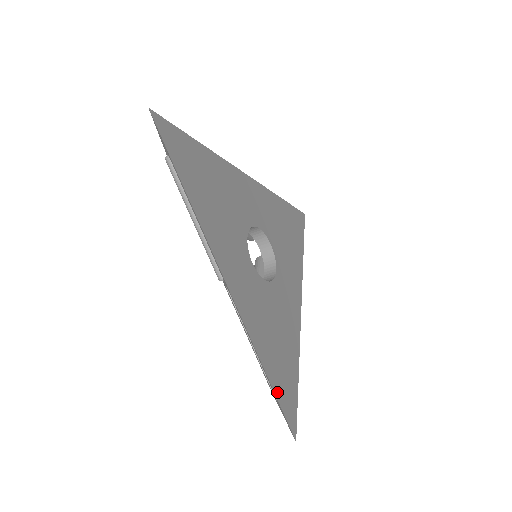
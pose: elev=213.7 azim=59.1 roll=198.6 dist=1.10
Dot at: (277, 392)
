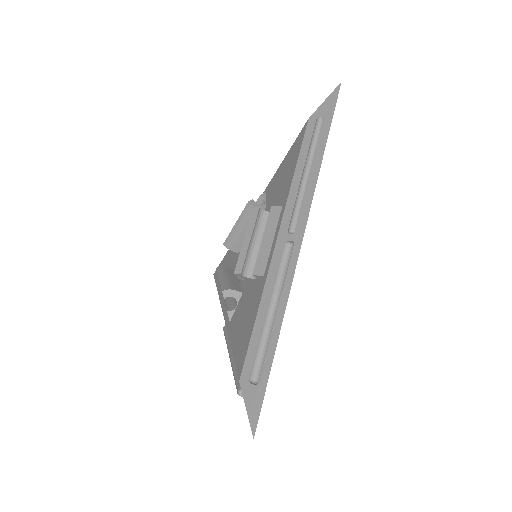
Dot at: (268, 370)
